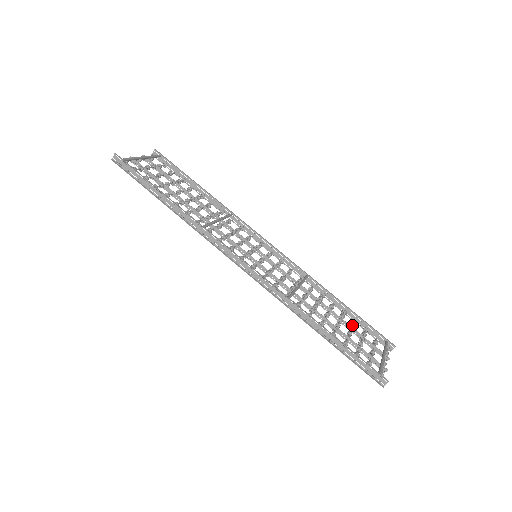
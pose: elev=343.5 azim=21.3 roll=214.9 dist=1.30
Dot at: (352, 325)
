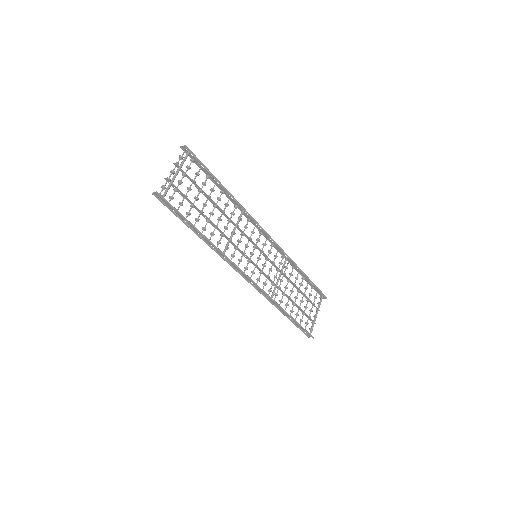
Dot at: (305, 290)
